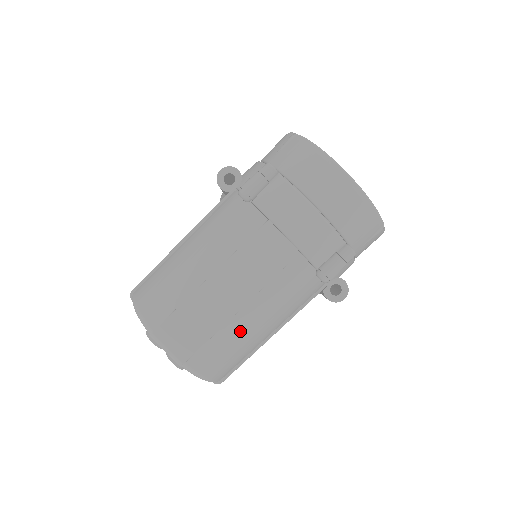
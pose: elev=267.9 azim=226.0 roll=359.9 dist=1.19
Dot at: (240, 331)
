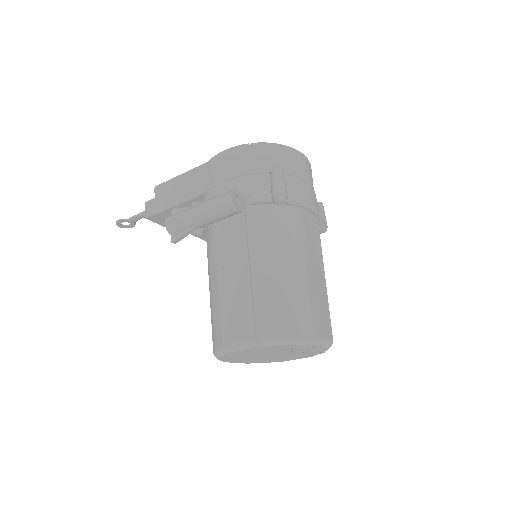
Dot at: occluded
